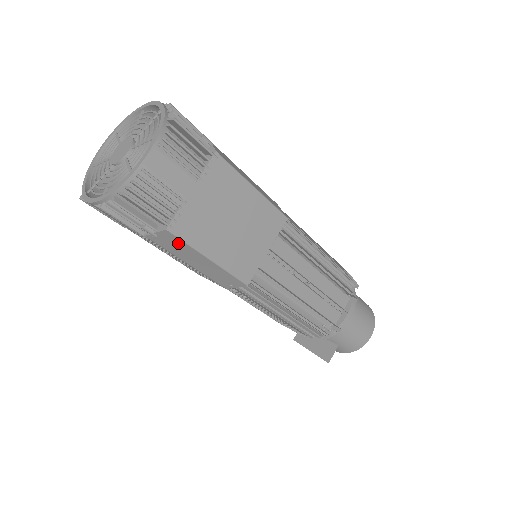
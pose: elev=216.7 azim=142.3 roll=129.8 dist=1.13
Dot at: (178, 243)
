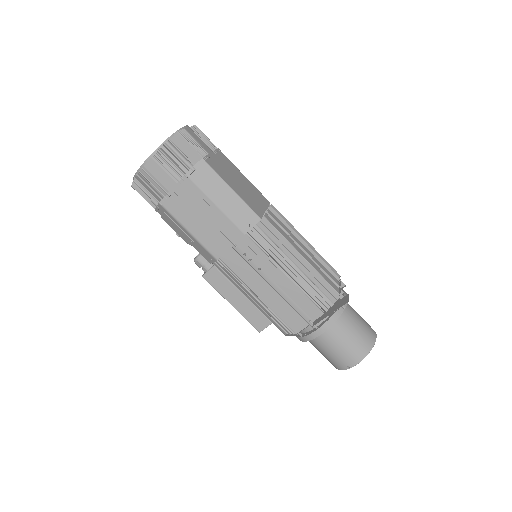
Dot at: (209, 174)
